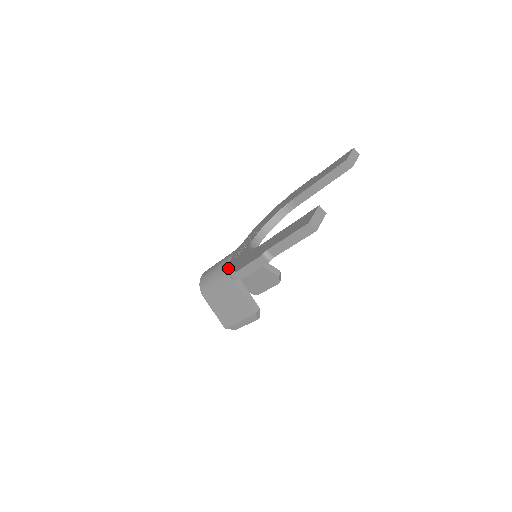
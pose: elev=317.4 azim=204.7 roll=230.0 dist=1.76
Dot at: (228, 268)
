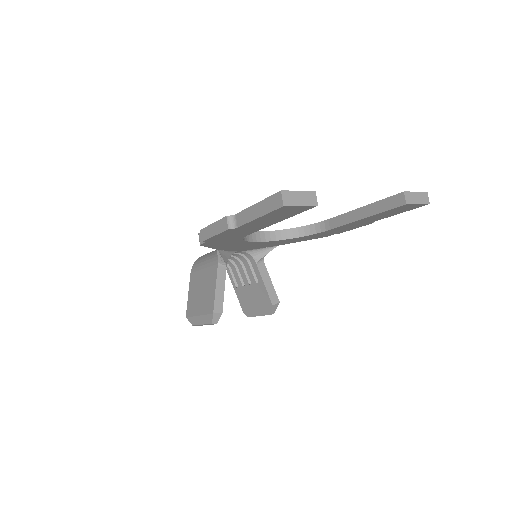
Dot at: occluded
